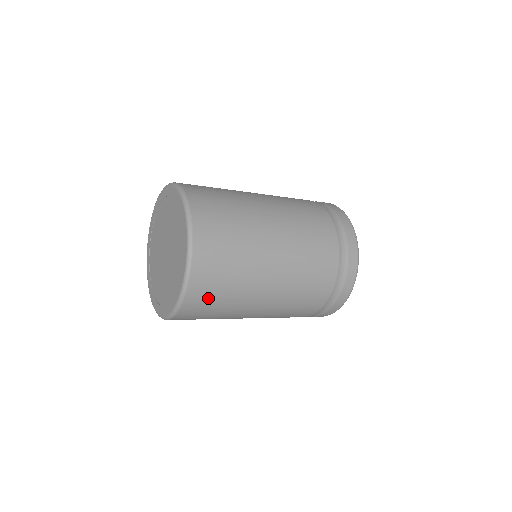
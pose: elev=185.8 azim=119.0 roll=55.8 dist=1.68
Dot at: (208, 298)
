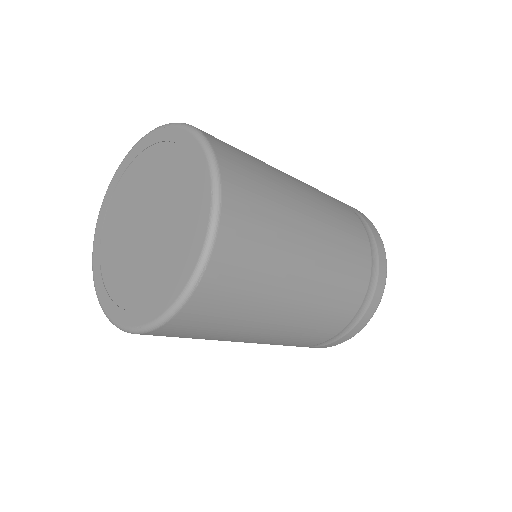
Dot at: (249, 226)
